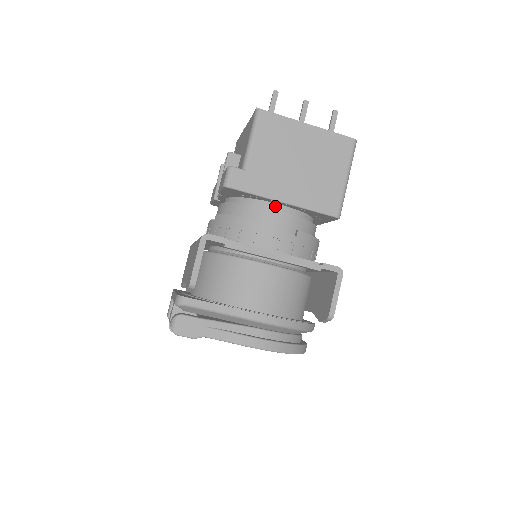
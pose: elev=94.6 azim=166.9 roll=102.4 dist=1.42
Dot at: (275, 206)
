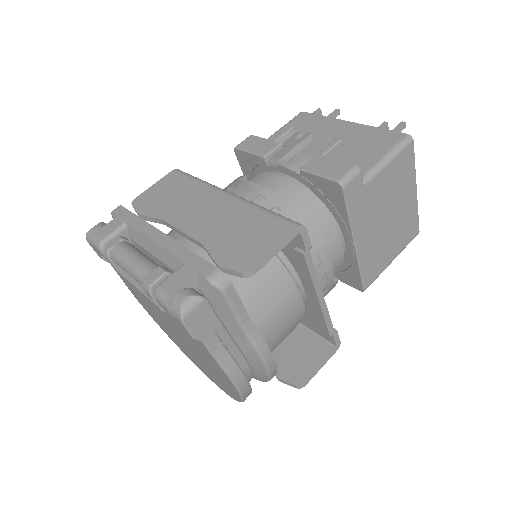
Dot at: (340, 238)
